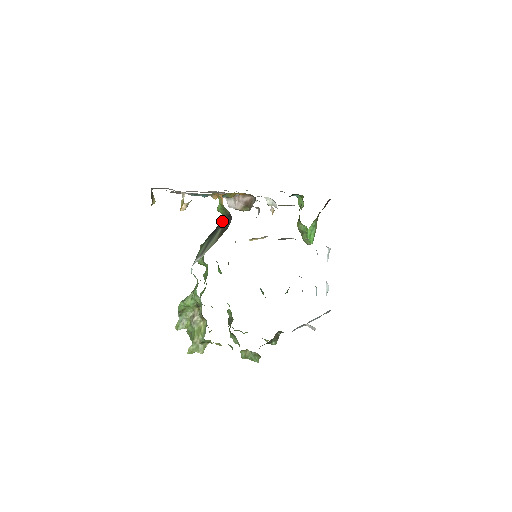
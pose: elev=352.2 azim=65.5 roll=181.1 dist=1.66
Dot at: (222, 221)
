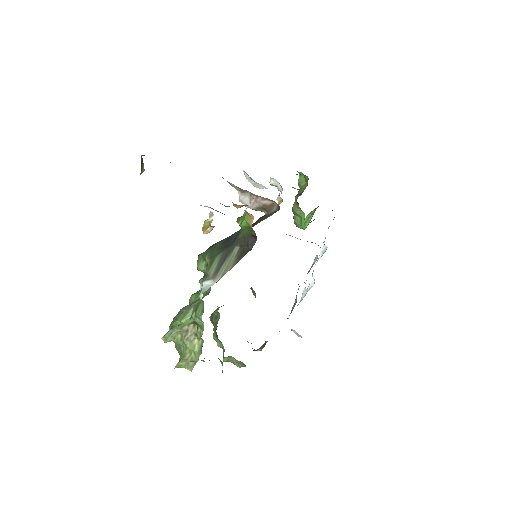
Dot at: (241, 237)
